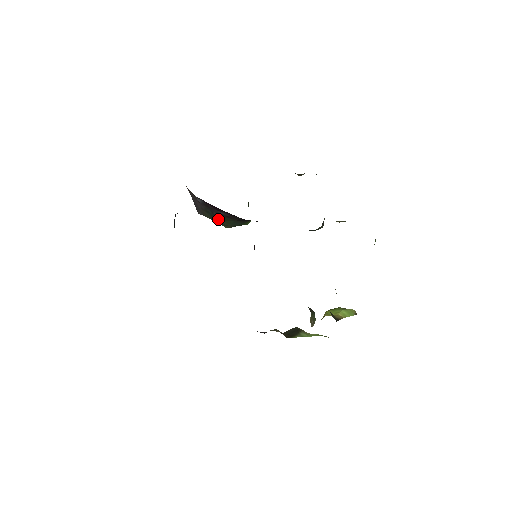
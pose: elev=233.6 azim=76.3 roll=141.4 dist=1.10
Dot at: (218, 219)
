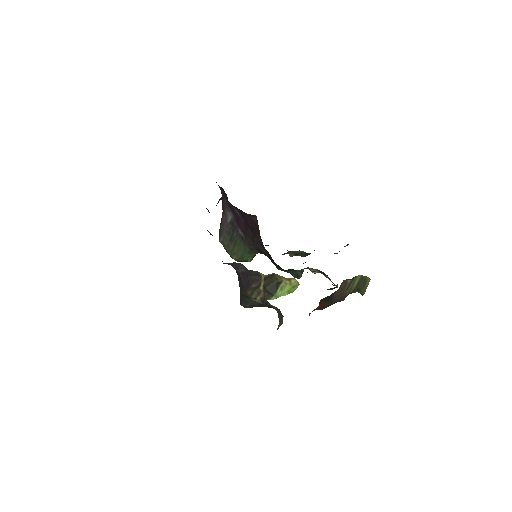
Dot at: (233, 243)
